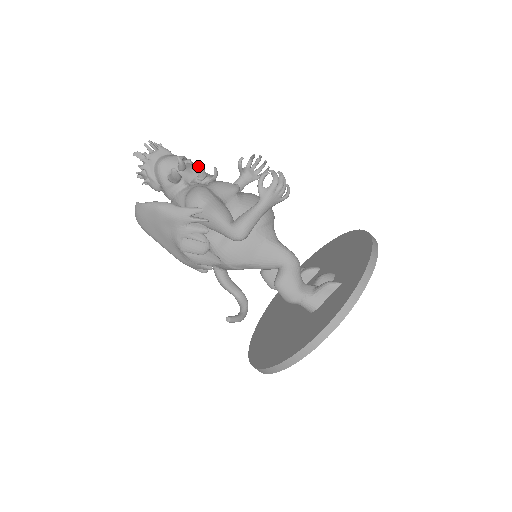
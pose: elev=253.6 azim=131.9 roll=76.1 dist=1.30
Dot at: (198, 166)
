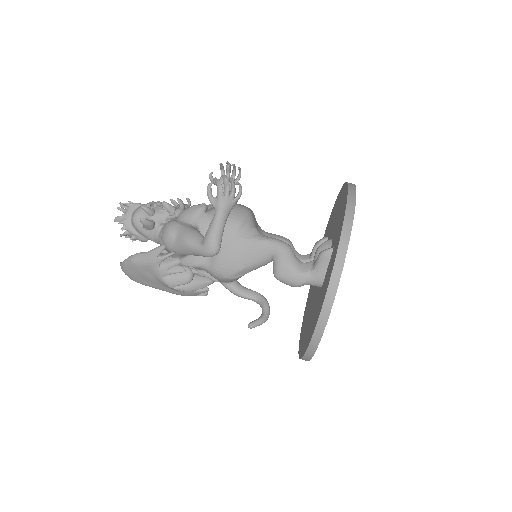
Dot at: (163, 205)
